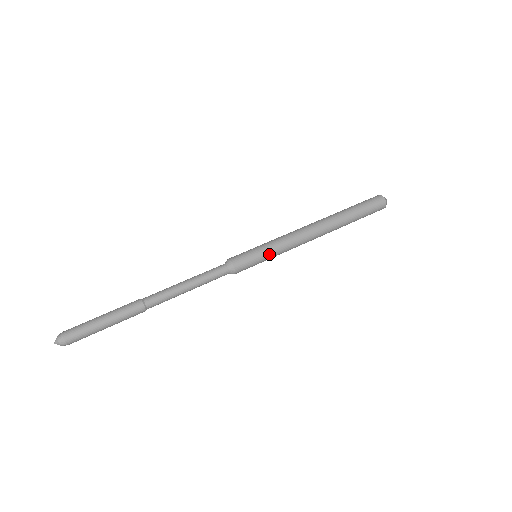
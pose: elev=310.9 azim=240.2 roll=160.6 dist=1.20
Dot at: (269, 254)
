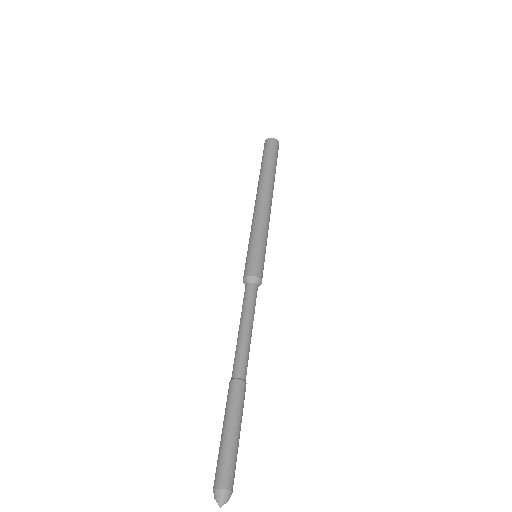
Dot at: occluded
